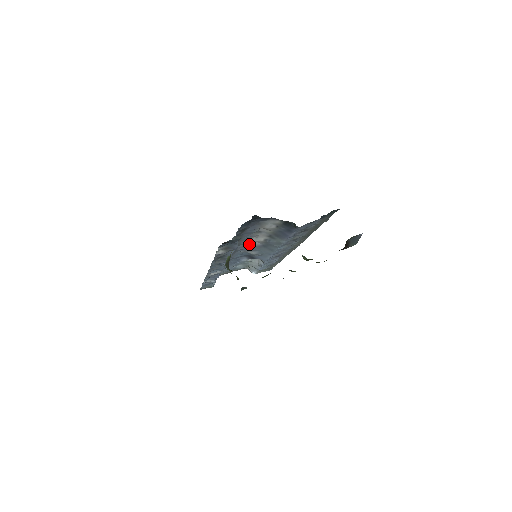
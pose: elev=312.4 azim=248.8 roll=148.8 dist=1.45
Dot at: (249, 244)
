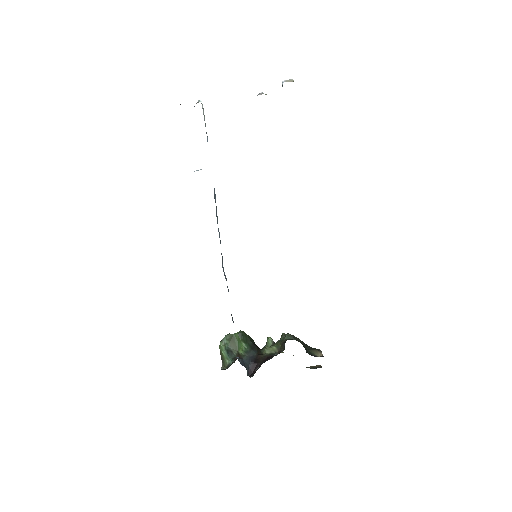
Dot at: occluded
